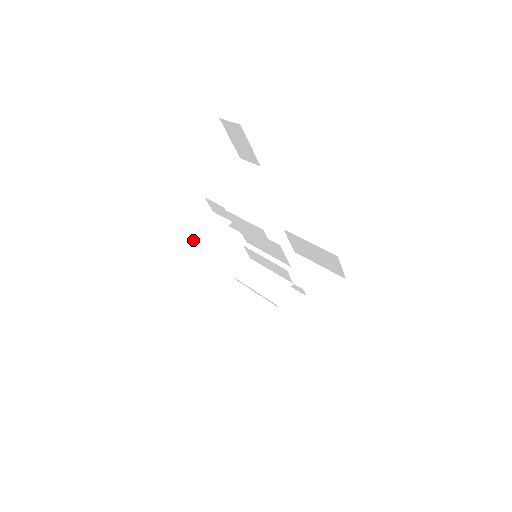
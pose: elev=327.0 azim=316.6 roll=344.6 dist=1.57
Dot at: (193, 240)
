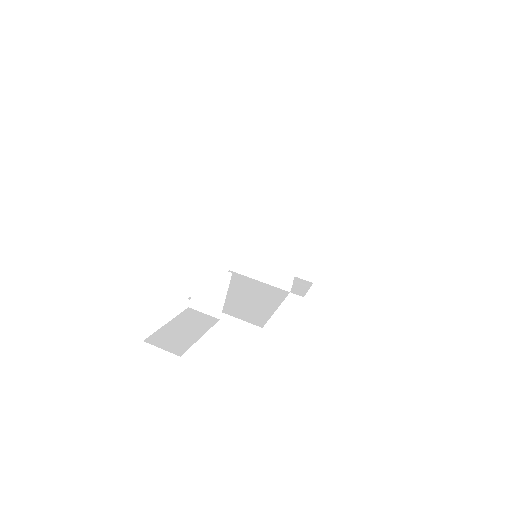
Dot at: (198, 304)
